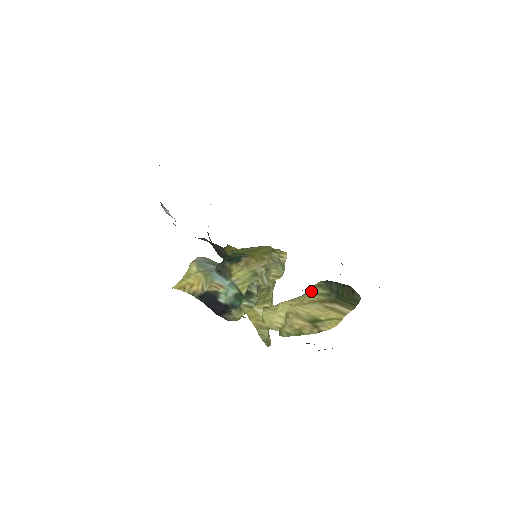
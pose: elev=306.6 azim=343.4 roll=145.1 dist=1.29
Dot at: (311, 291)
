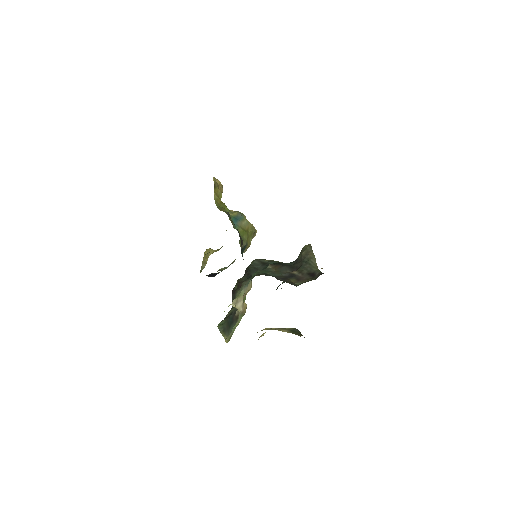
Dot at: (287, 328)
